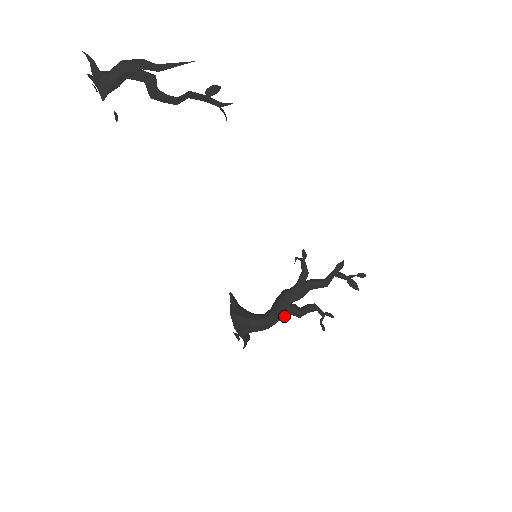
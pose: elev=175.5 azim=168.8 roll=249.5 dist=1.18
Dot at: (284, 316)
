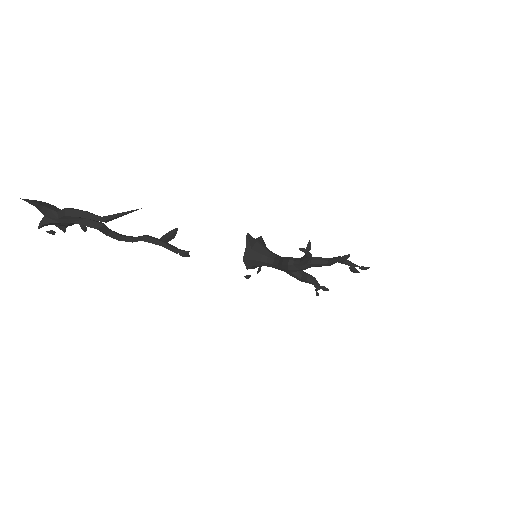
Dot at: (288, 273)
